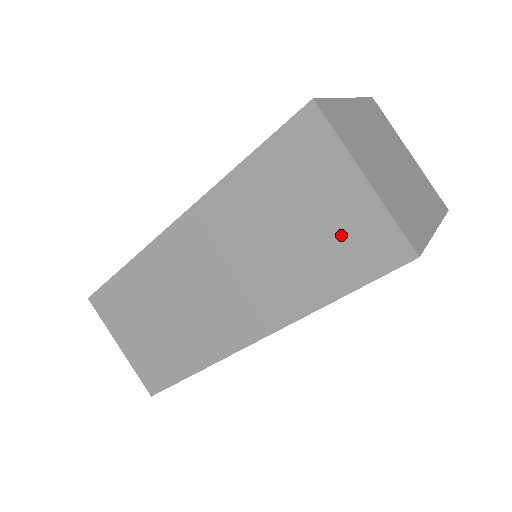
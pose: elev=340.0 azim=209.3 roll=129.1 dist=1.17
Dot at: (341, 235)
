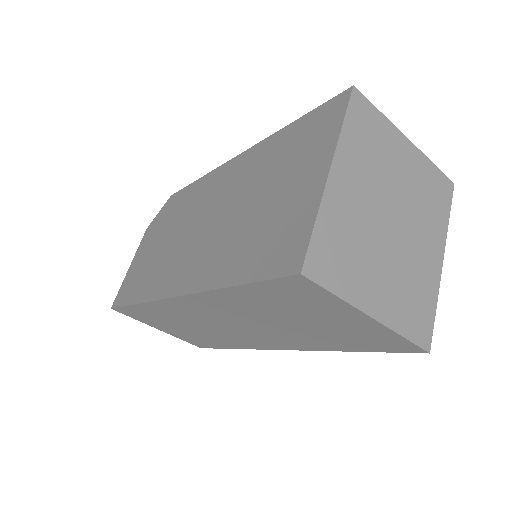
Dot at: (351, 333)
